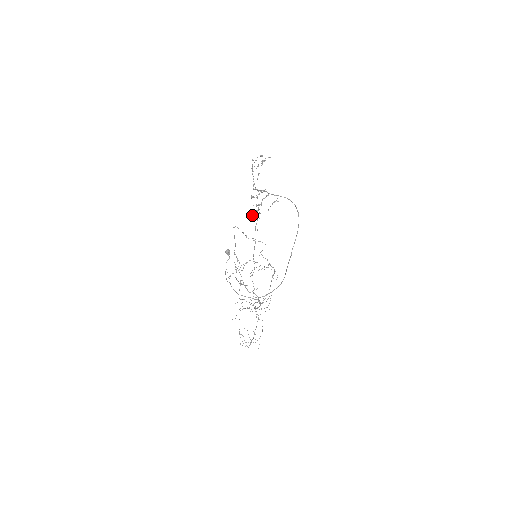
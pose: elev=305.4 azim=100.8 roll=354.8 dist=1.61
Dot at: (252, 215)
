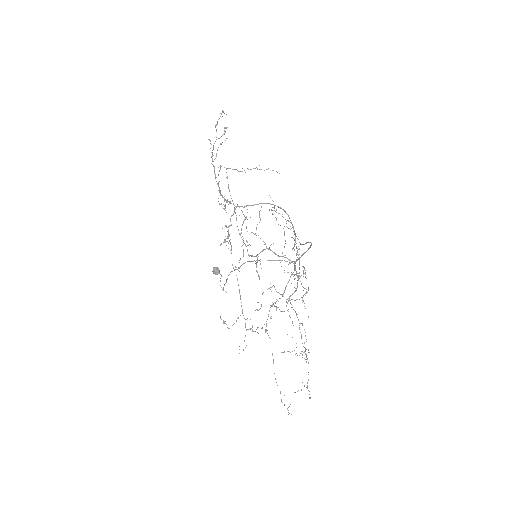
Dot at: (224, 241)
